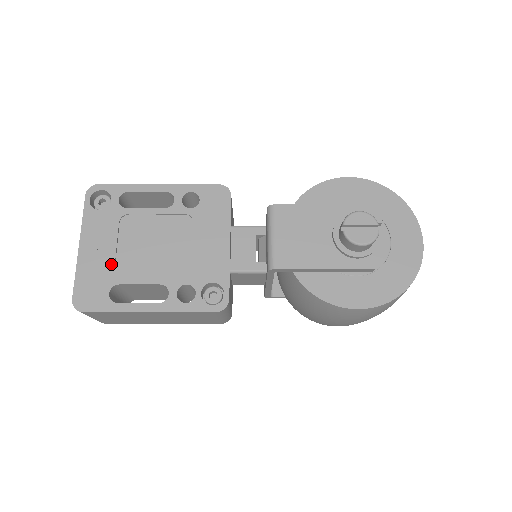
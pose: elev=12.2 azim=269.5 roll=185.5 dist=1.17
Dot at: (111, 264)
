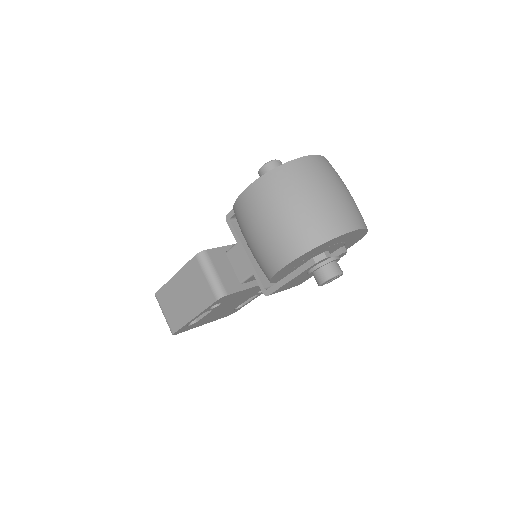
Dot at: occluded
